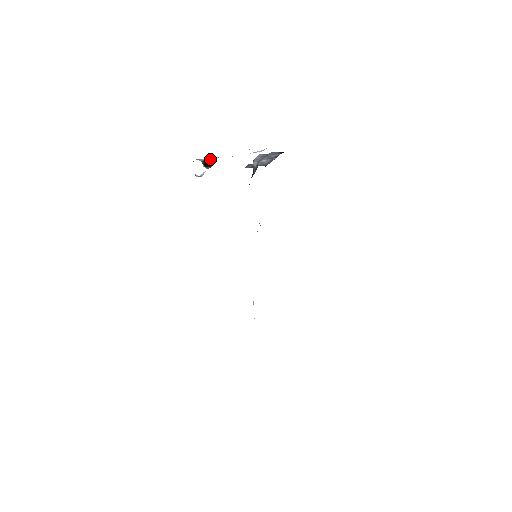
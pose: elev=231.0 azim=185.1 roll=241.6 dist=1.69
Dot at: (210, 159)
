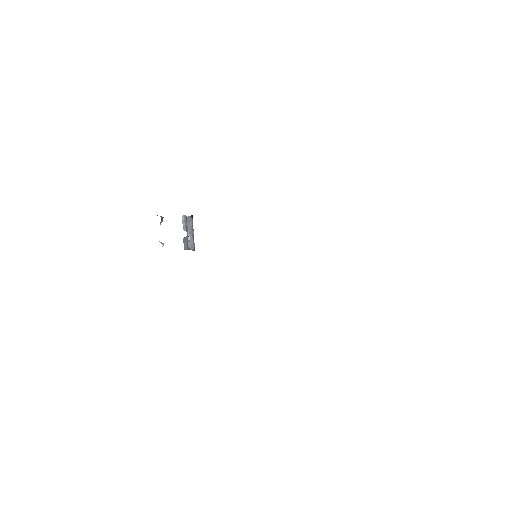
Dot at: occluded
